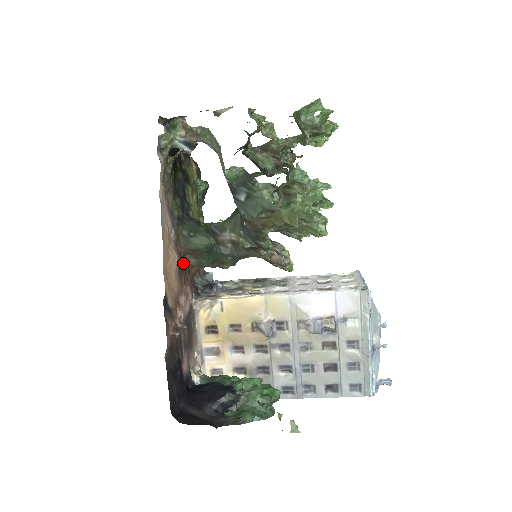
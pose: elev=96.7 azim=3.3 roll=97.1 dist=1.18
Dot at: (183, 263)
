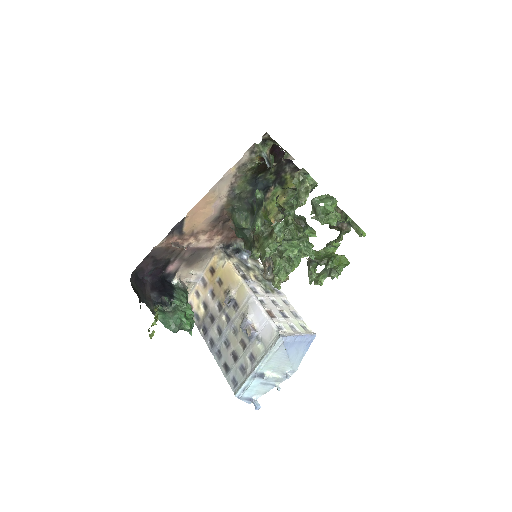
Dot at: (227, 222)
